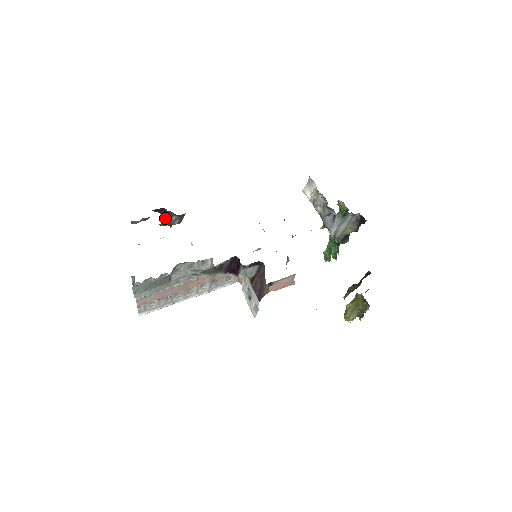
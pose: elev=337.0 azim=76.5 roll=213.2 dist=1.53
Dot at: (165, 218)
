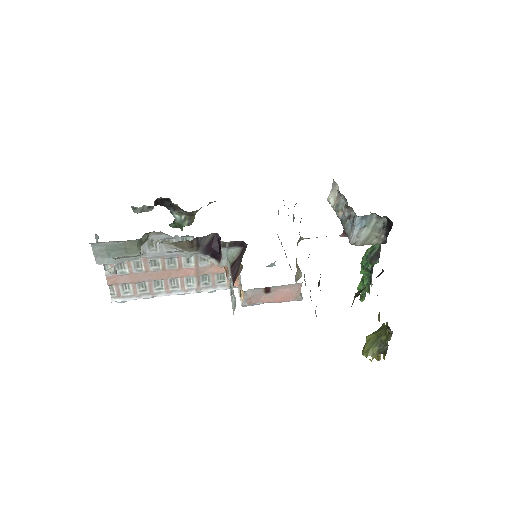
Dot at: (174, 216)
